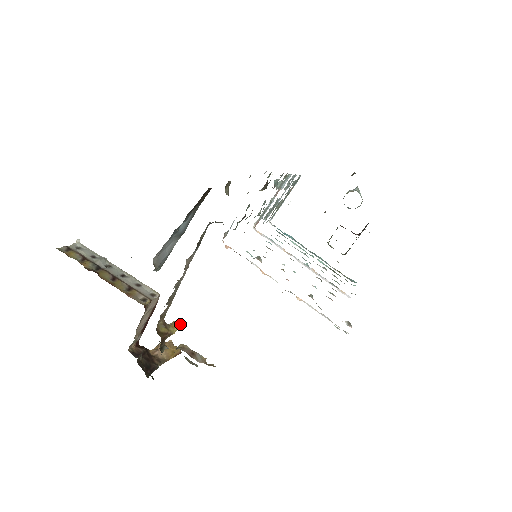
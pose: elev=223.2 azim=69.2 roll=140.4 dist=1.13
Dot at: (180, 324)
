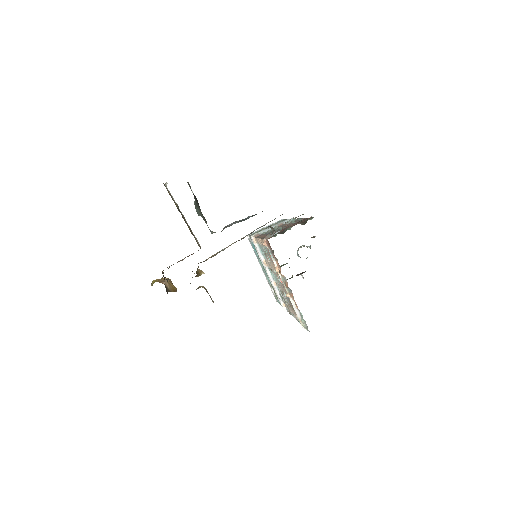
Dot at: (203, 273)
